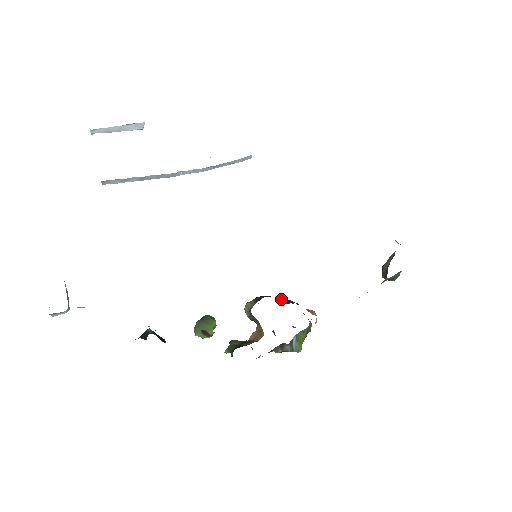
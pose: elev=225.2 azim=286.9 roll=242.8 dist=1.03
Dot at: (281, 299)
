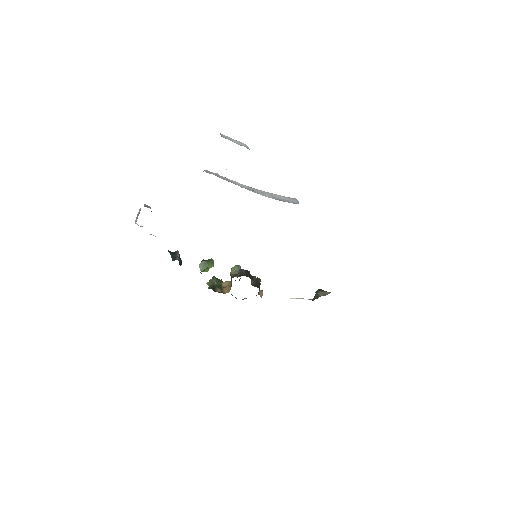
Dot at: (253, 276)
